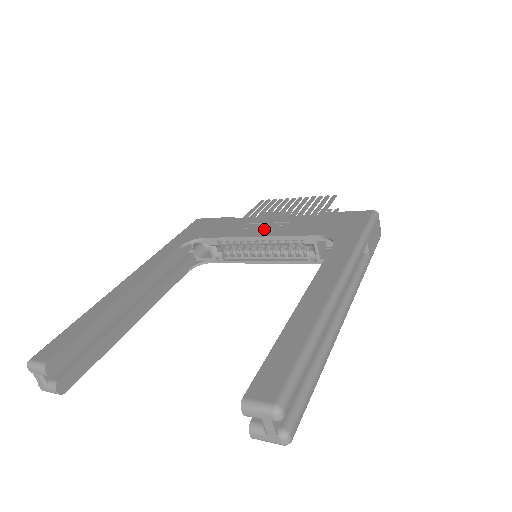
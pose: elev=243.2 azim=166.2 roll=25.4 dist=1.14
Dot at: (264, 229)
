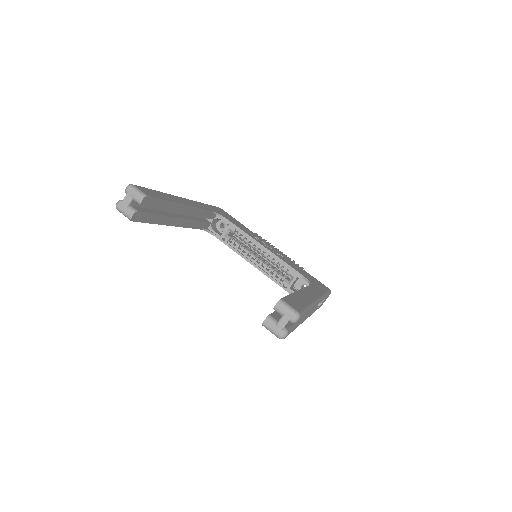
Dot at: (268, 247)
